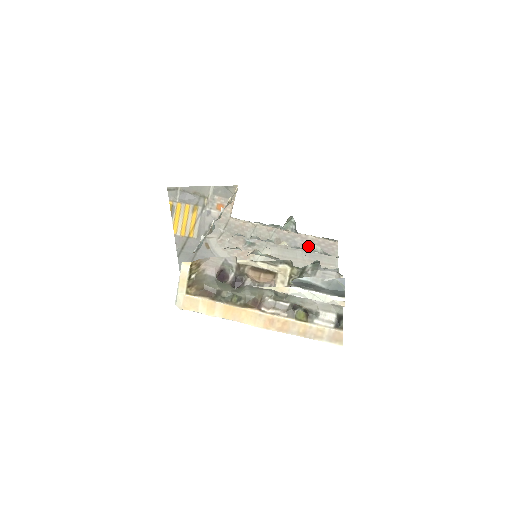
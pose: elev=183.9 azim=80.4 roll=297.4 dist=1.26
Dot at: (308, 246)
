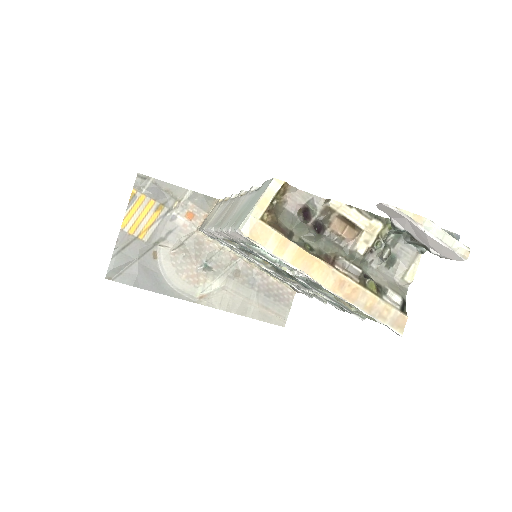
Dot at: (266, 288)
